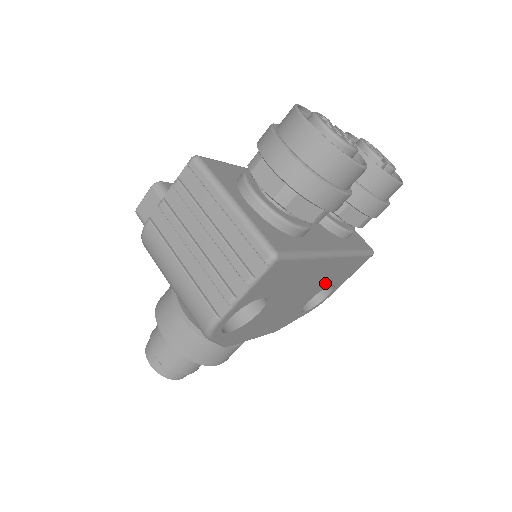
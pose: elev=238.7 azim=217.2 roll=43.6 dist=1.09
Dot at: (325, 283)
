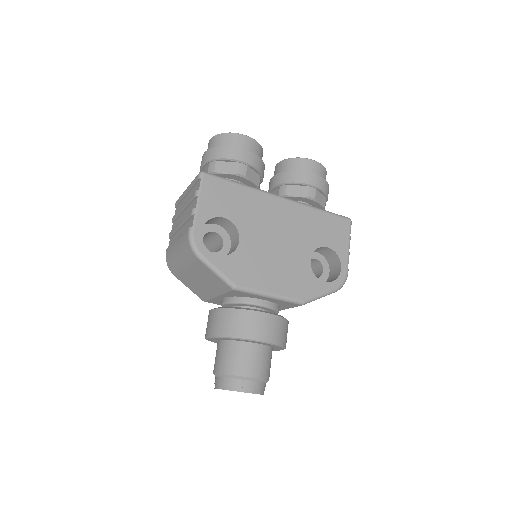
Dot at: (309, 238)
